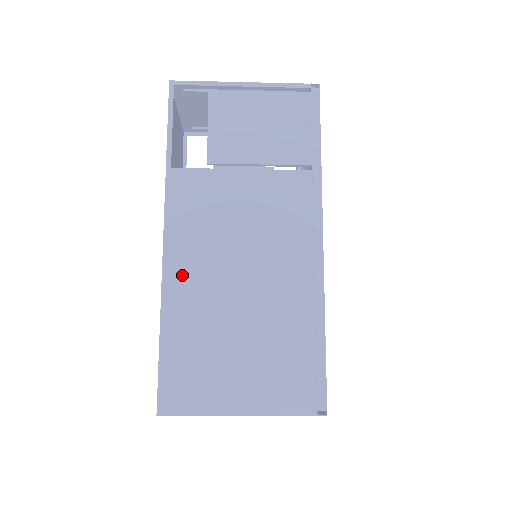
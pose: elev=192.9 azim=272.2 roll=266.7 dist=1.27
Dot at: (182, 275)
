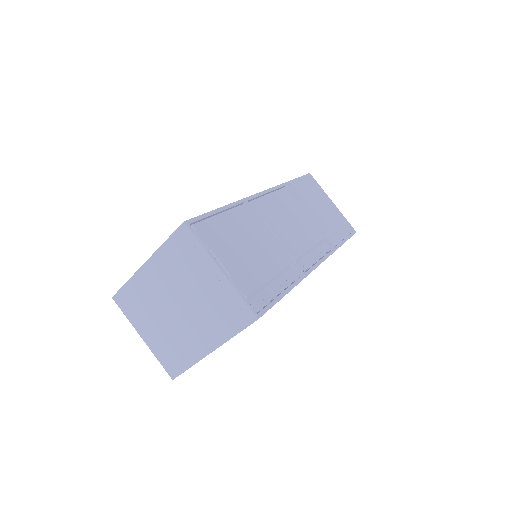
Dot at: occluded
